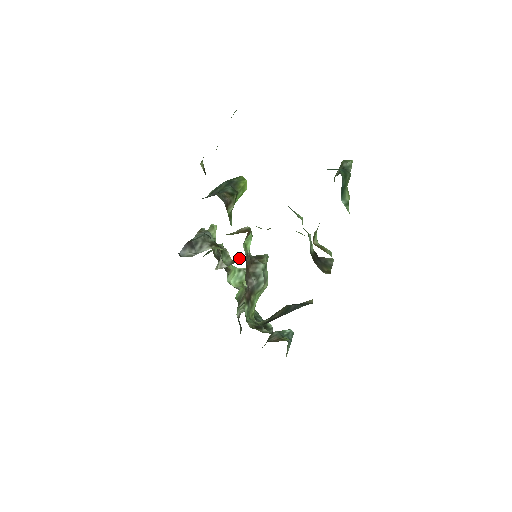
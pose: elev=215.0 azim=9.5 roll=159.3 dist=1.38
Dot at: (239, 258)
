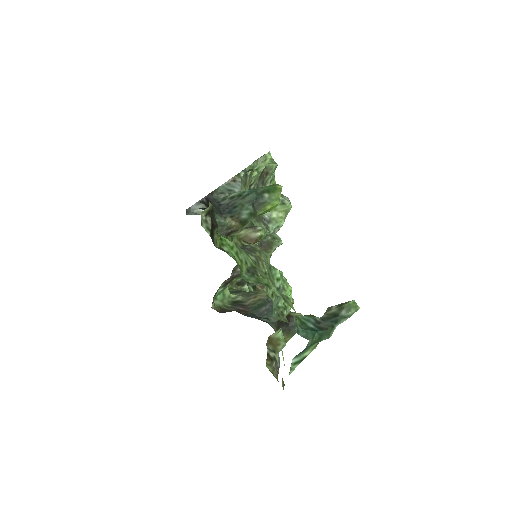
Dot at: occluded
